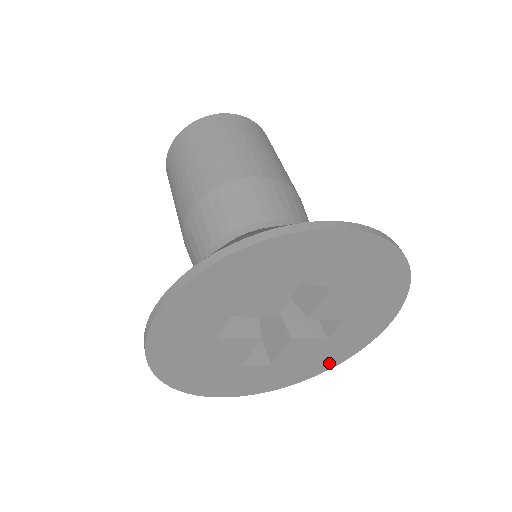
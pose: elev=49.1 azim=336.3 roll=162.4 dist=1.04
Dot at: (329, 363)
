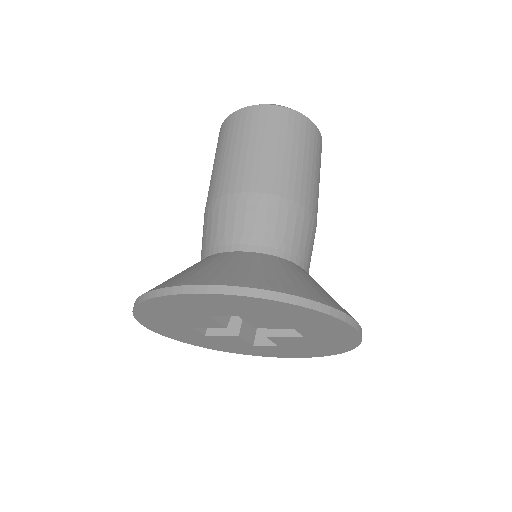
Dot at: (231, 350)
